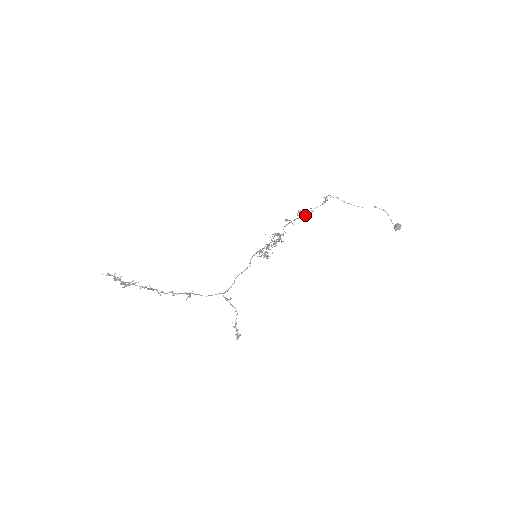
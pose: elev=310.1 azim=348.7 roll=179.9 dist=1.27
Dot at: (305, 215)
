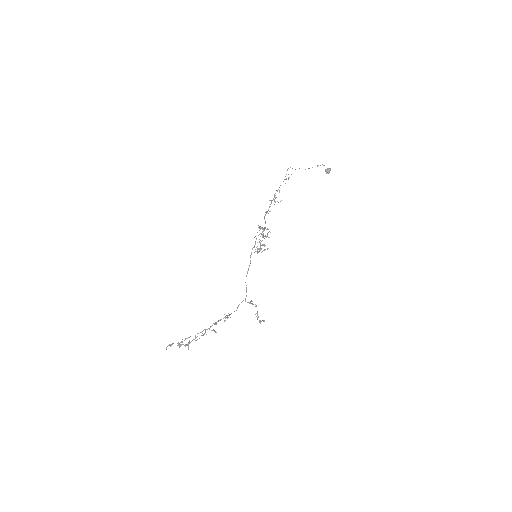
Dot at: (275, 198)
